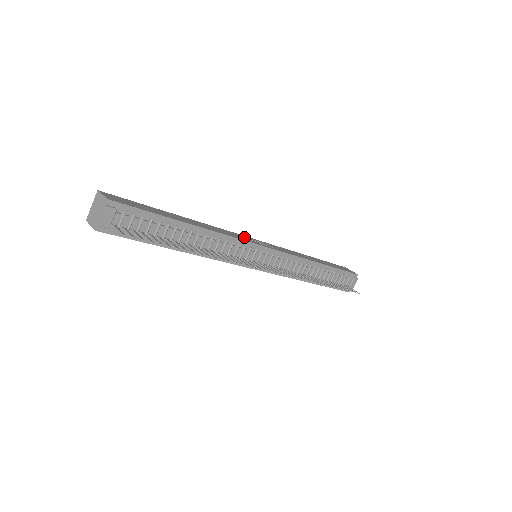
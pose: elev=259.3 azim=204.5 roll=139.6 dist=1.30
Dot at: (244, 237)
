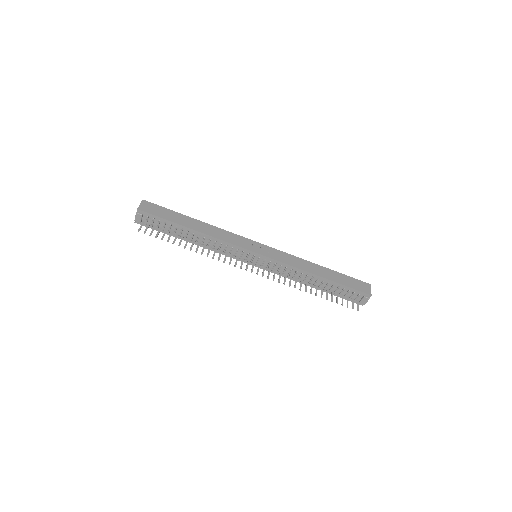
Dot at: (246, 242)
